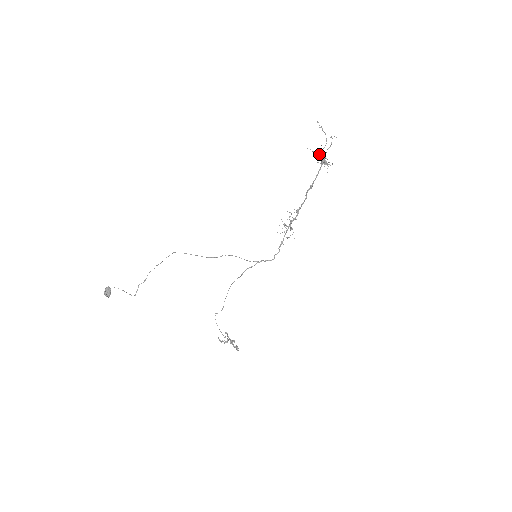
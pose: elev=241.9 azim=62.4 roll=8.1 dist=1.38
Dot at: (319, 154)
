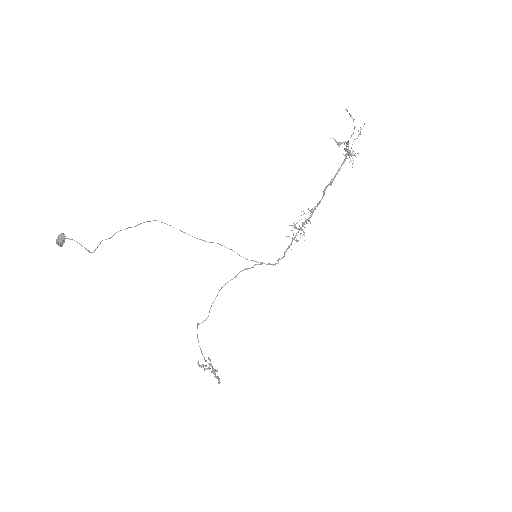
Dot at: (344, 144)
